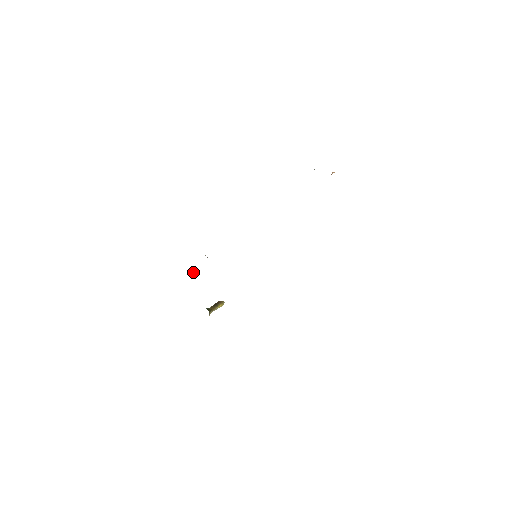
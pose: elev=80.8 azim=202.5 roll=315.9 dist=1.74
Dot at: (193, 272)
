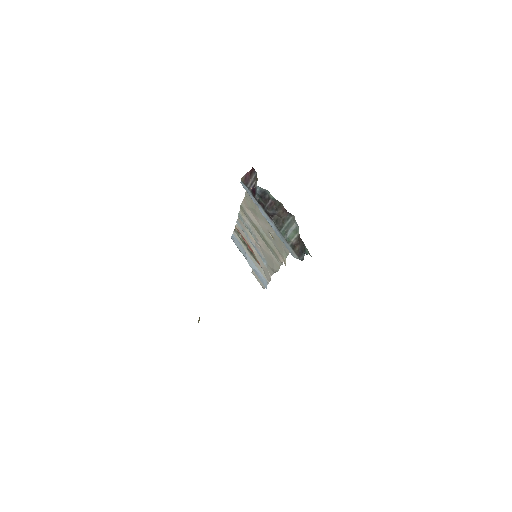
Dot at: occluded
